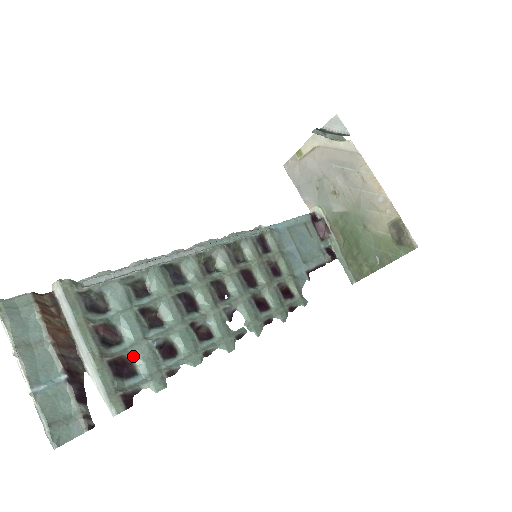
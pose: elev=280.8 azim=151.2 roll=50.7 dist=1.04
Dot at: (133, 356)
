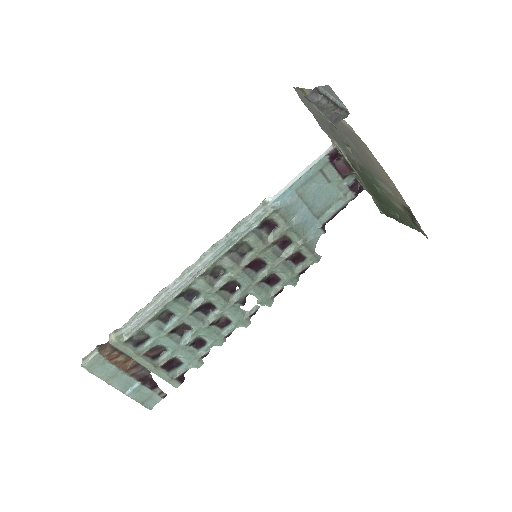
Dot at: (176, 356)
